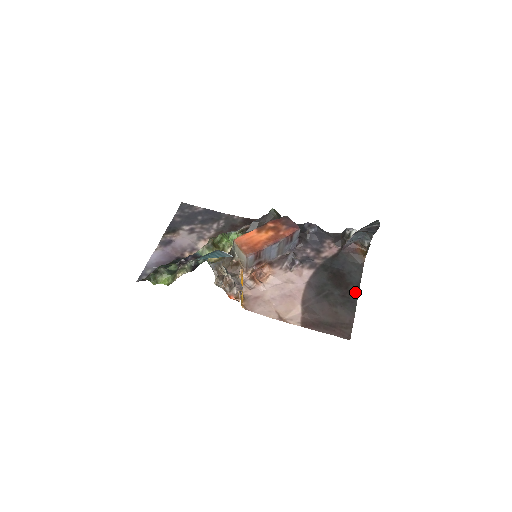
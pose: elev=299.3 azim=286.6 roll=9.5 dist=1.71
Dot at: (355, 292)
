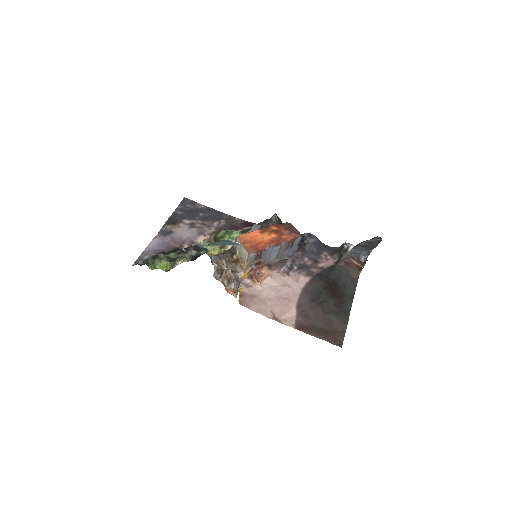
Dot at: (349, 303)
